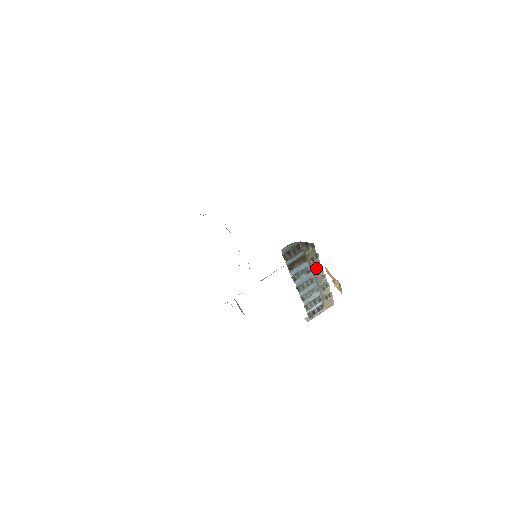
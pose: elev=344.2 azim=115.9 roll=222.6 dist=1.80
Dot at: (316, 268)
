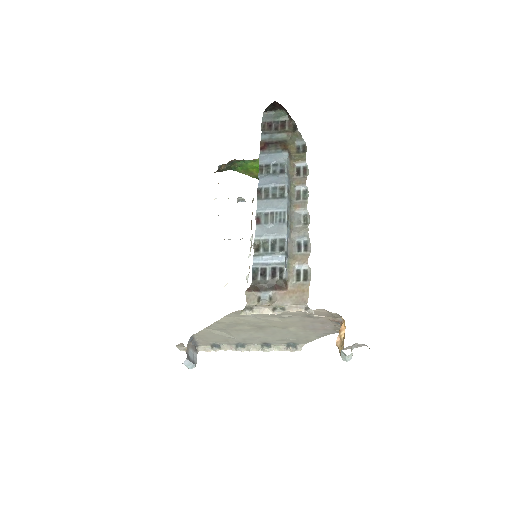
Dot at: (299, 195)
